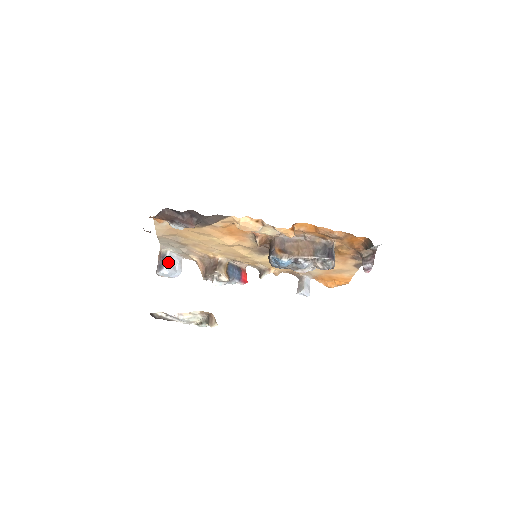
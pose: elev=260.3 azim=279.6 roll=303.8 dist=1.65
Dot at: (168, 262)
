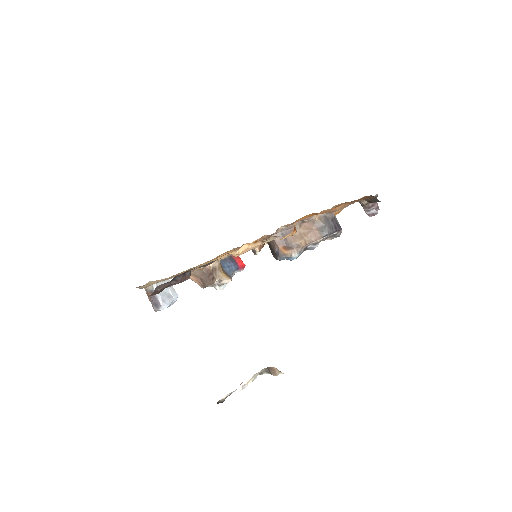
Dot at: (161, 296)
